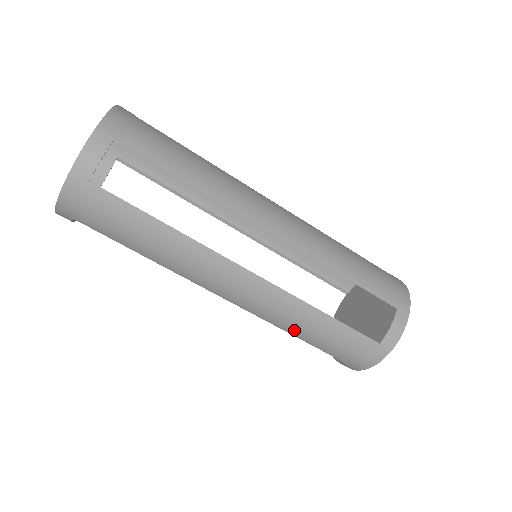
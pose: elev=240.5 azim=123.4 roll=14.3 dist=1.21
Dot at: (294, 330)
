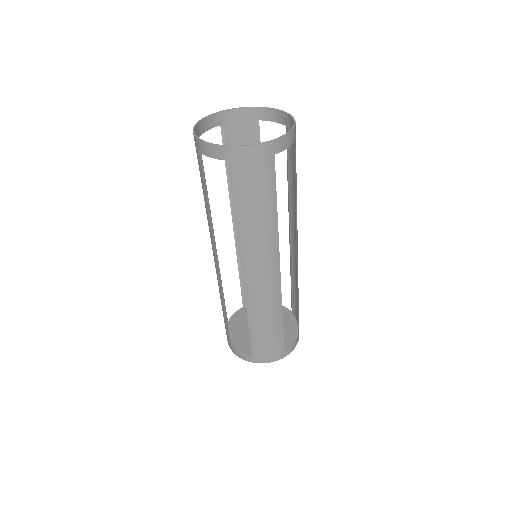
Dot at: (256, 318)
